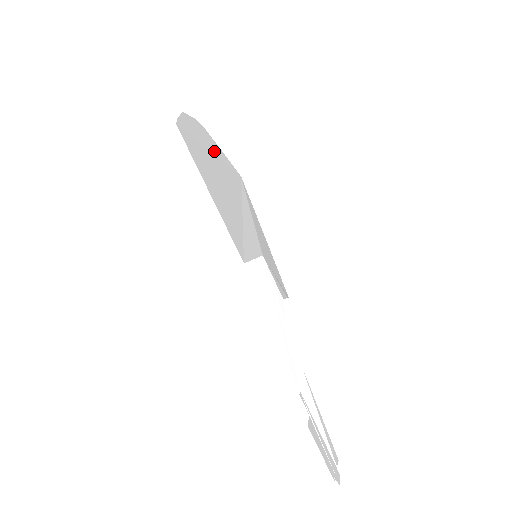
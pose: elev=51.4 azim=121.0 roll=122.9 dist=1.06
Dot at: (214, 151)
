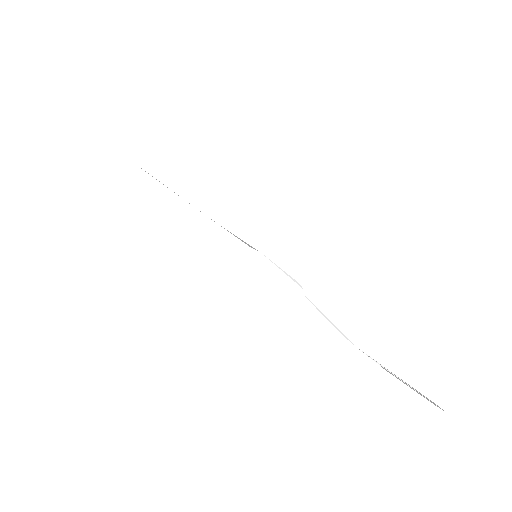
Dot at: occluded
